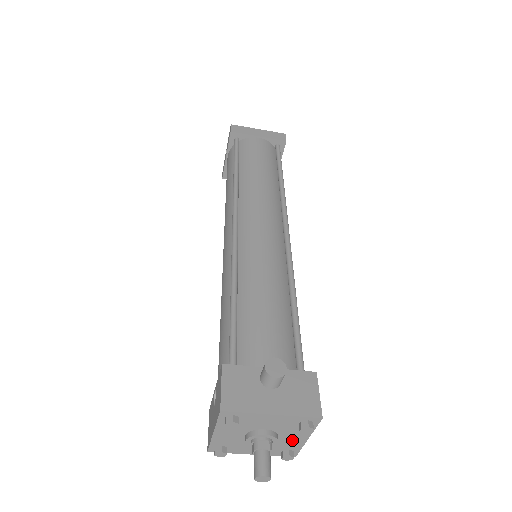
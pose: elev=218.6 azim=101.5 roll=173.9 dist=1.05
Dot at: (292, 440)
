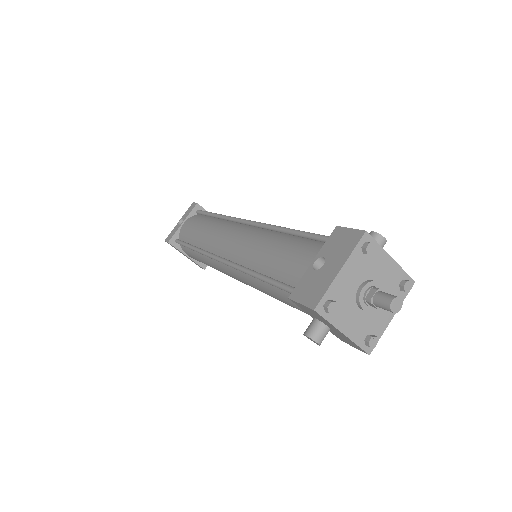
Dot at: (382, 315)
